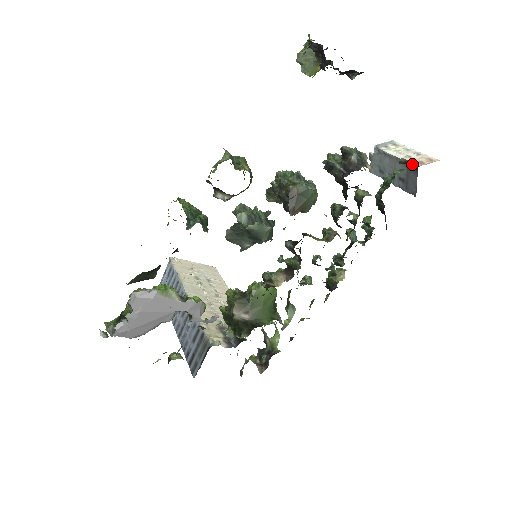
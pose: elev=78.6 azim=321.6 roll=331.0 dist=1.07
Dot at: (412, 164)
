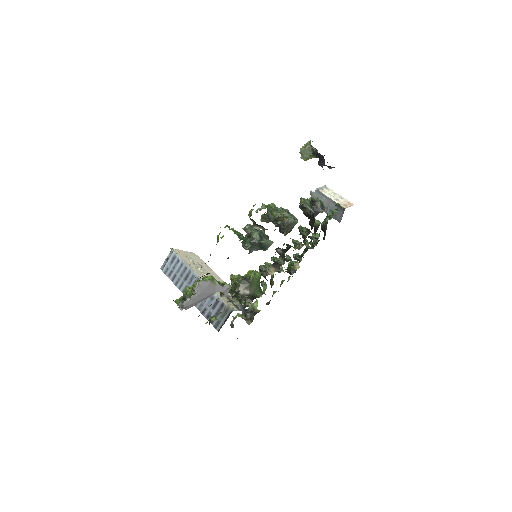
Dot at: (343, 207)
